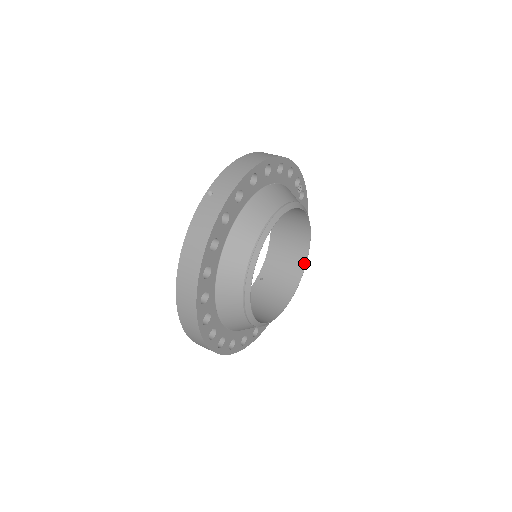
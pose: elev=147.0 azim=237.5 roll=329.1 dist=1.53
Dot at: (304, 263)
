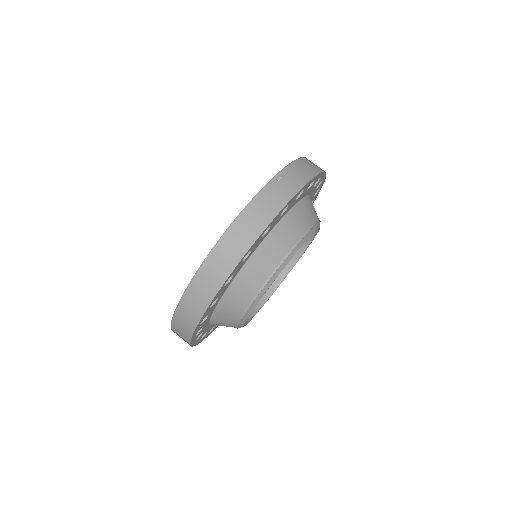
Dot at: (281, 280)
